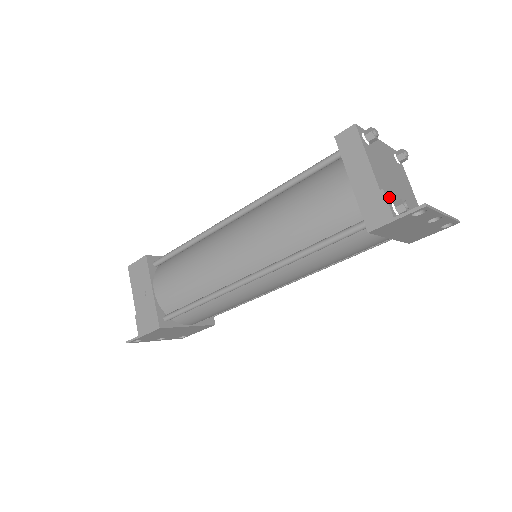
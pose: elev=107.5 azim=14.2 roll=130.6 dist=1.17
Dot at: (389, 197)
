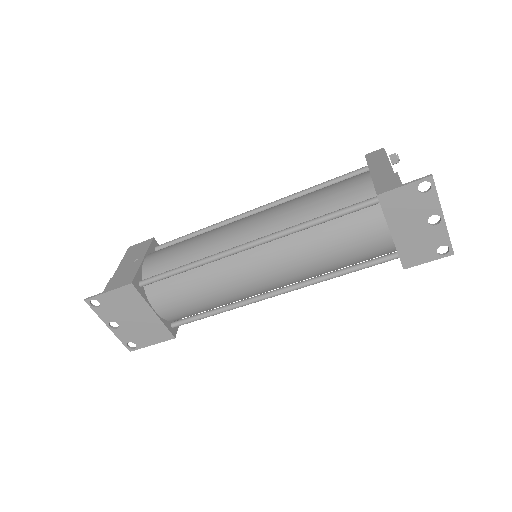
Dot at: occluded
